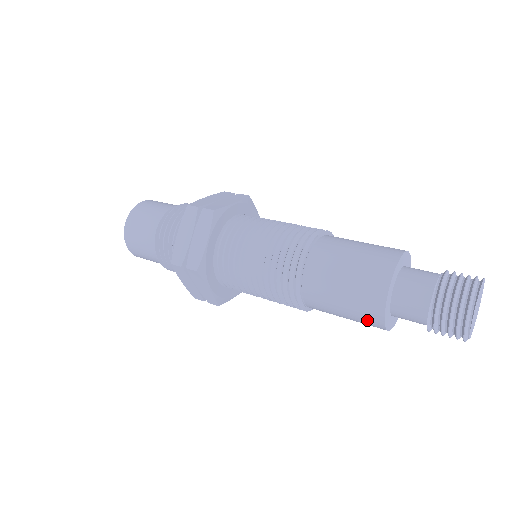
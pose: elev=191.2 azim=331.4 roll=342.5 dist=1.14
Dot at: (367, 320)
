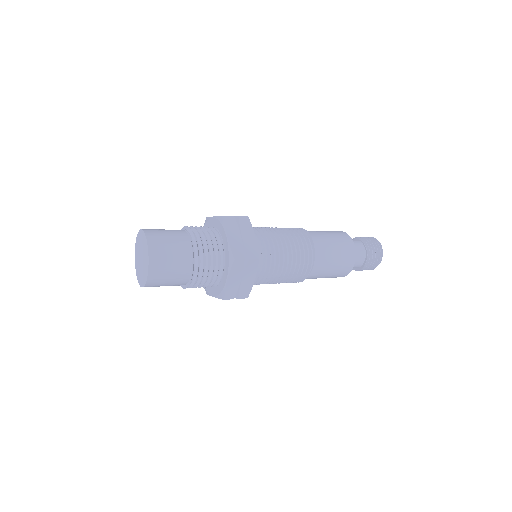
Dot at: occluded
